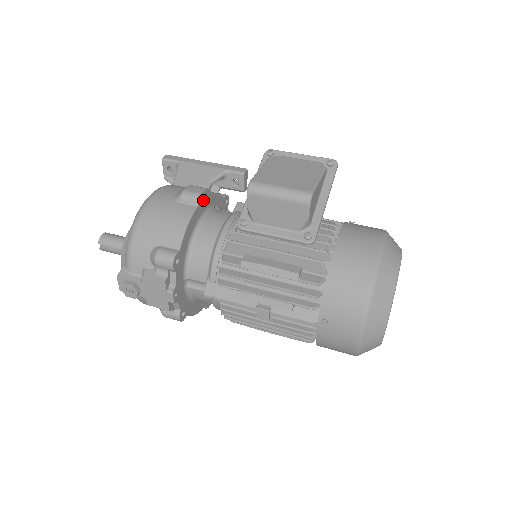
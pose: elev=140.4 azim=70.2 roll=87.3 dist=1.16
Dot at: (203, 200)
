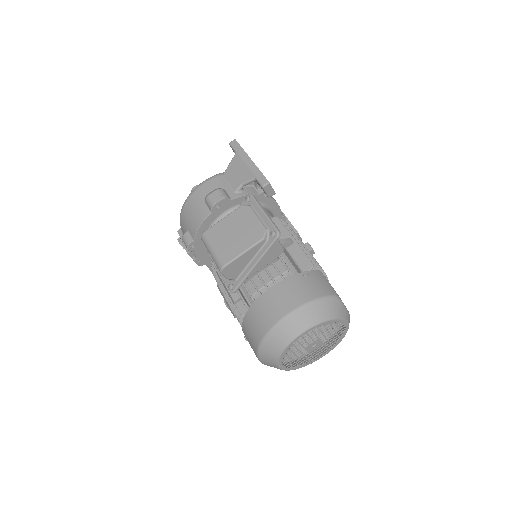
Dot at: (220, 206)
